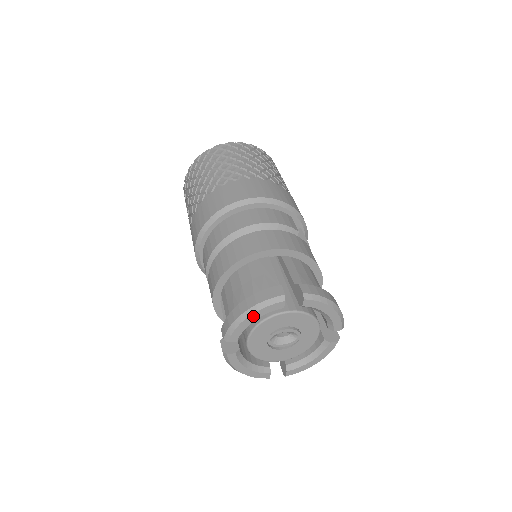
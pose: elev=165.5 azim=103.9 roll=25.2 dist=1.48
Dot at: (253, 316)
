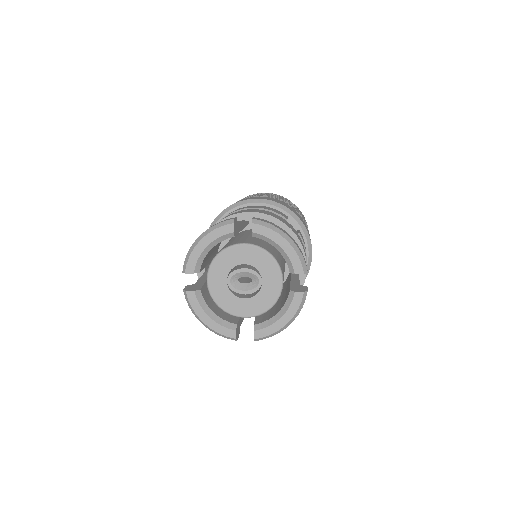
Dot at: (205, 240)
